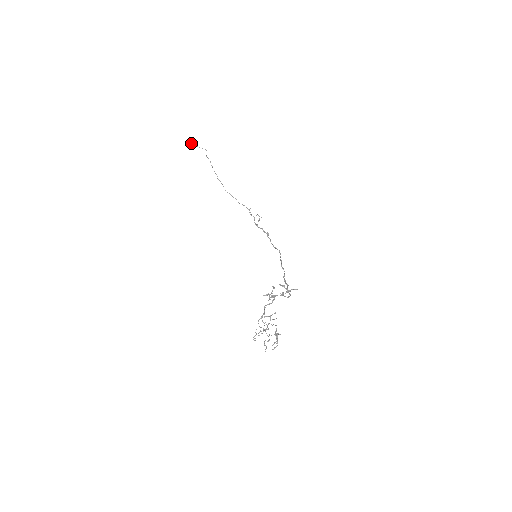
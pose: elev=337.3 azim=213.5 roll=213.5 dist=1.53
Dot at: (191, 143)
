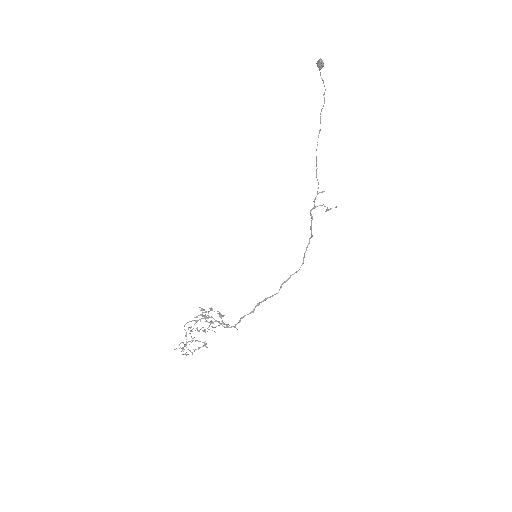
Dot at: (318, 66)
